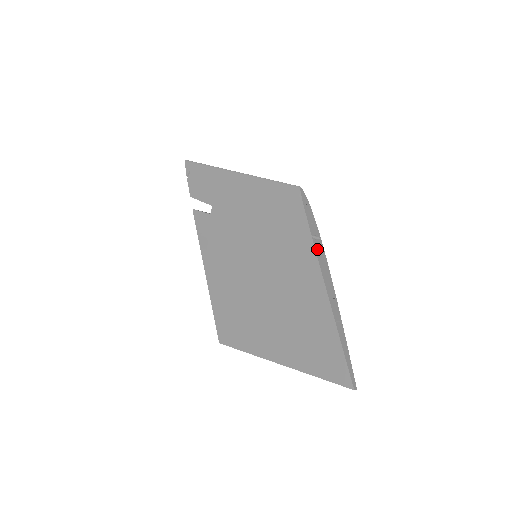
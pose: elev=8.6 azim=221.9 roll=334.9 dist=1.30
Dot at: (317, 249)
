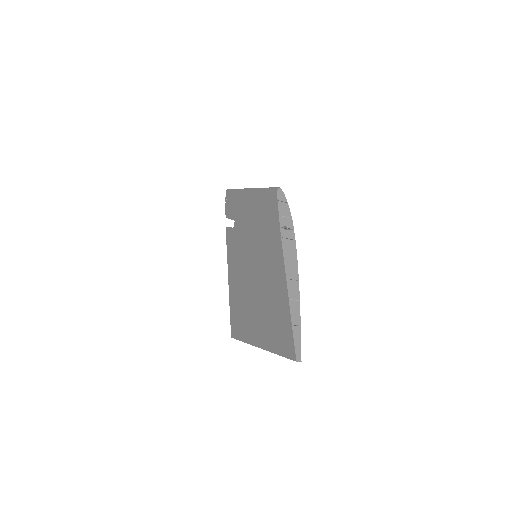
Dot at: (286, 238)
